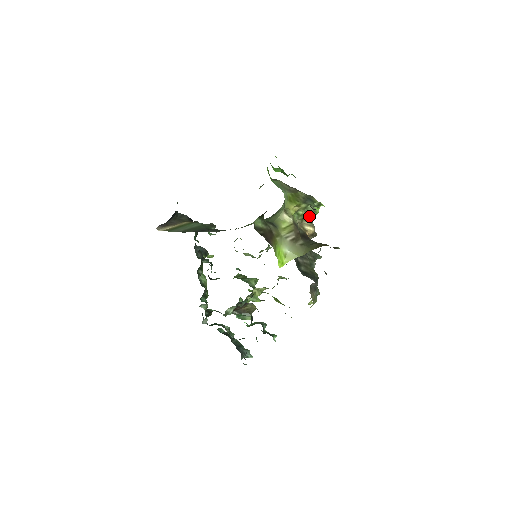
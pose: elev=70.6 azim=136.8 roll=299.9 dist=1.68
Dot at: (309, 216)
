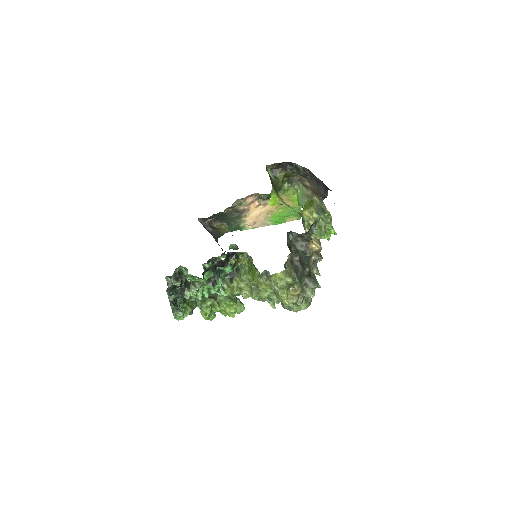
Dot at: (318, 230)
